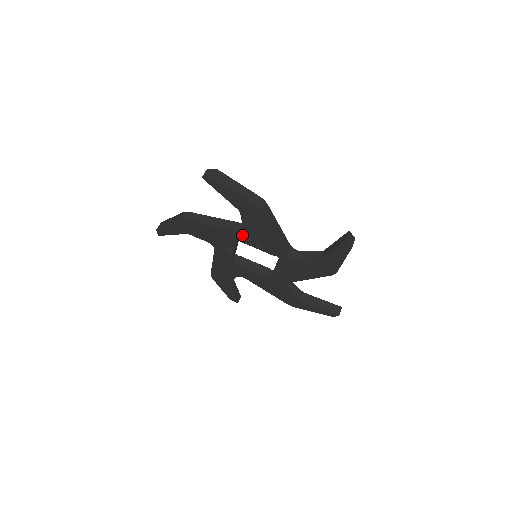
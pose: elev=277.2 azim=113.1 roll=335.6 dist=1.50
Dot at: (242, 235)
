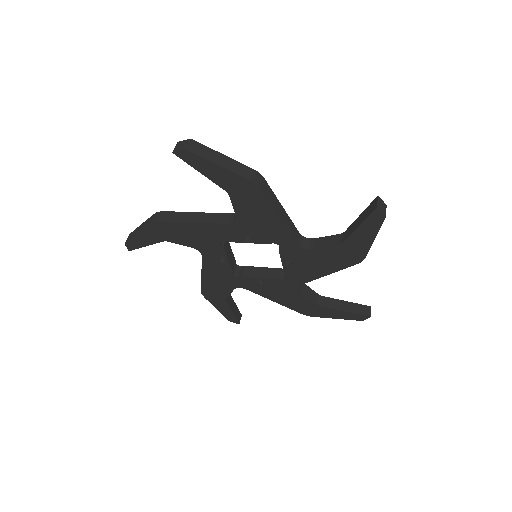
Dot at: (294, 249)
